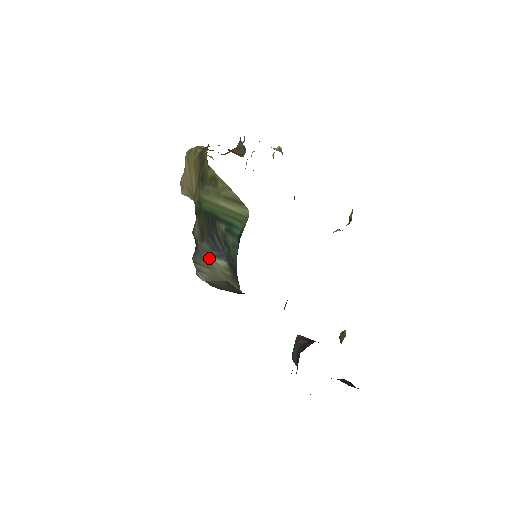
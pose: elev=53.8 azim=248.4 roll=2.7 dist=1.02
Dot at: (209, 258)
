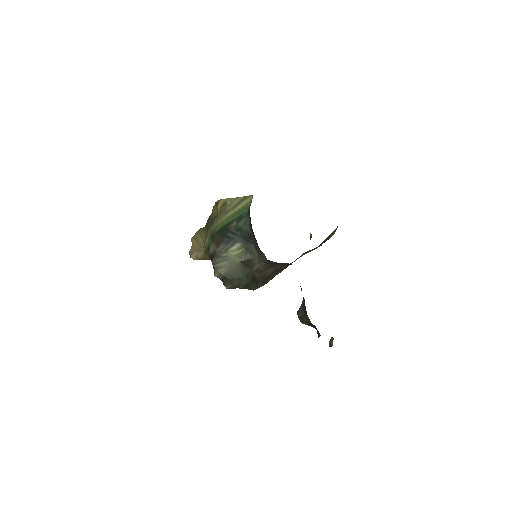
Dot at: (226, 252)
